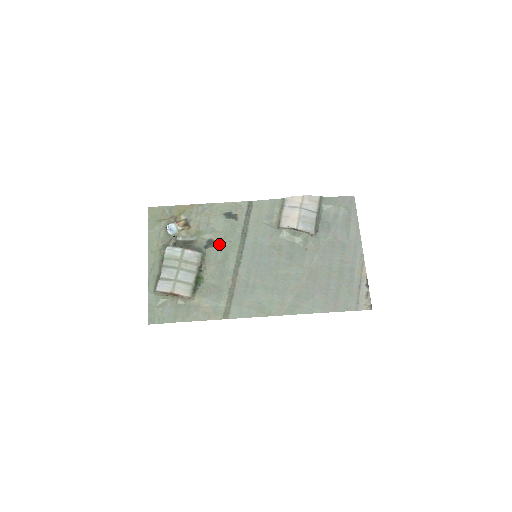
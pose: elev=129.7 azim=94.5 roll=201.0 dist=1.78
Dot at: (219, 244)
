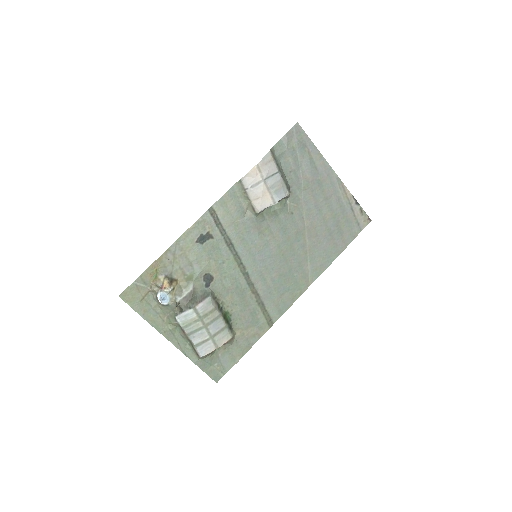
Dot at: (216, 273)
